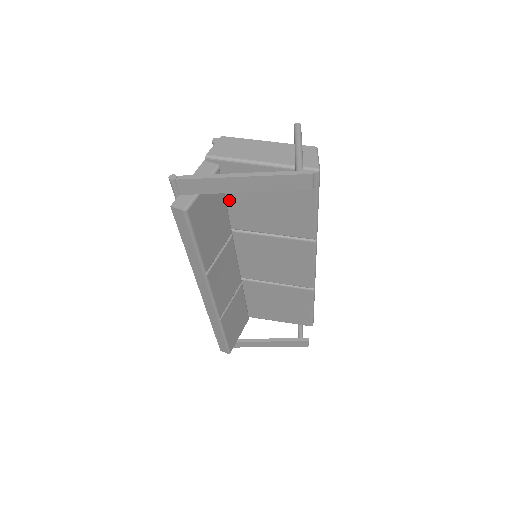
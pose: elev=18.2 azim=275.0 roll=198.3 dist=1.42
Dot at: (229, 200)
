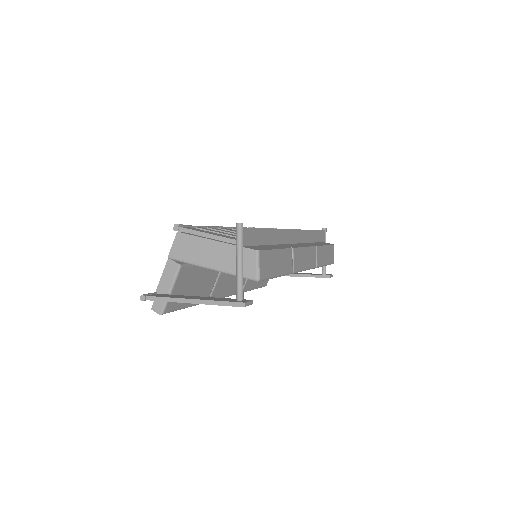
Dot at: occluded
